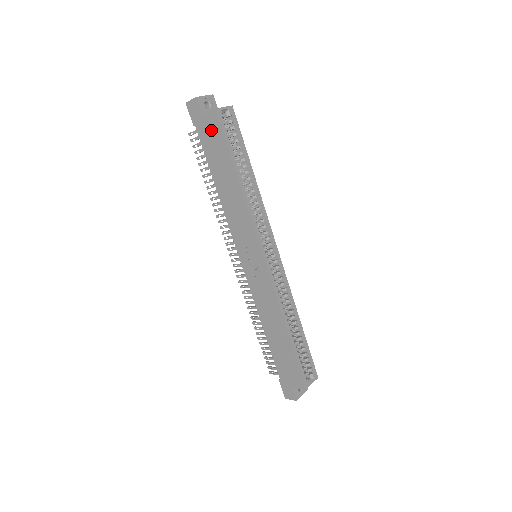
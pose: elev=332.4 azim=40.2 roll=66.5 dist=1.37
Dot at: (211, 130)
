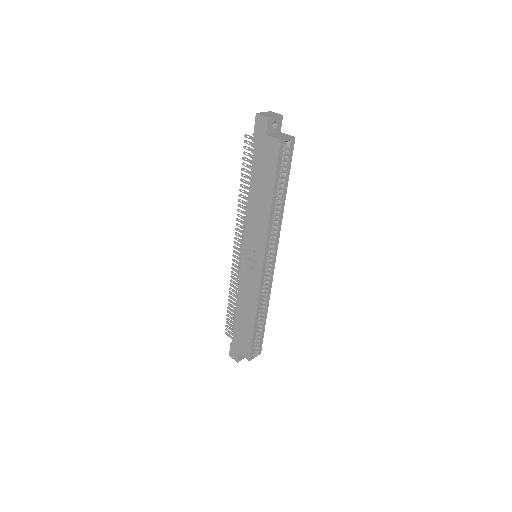
Dot at: (268, 152)
